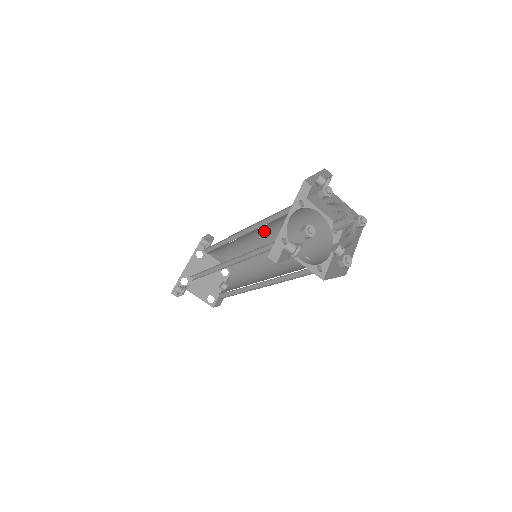
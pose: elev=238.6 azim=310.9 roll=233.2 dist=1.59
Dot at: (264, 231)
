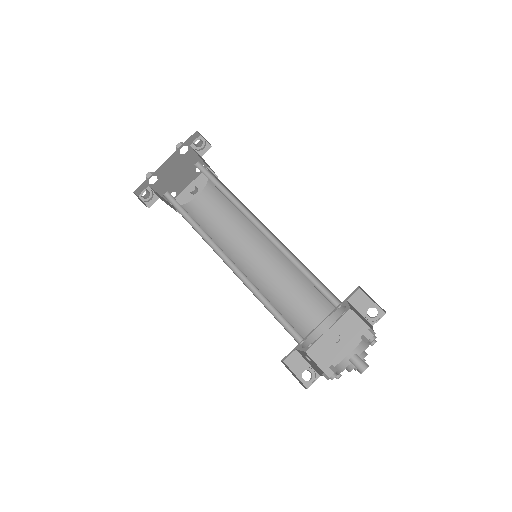
Dot at: occluded
